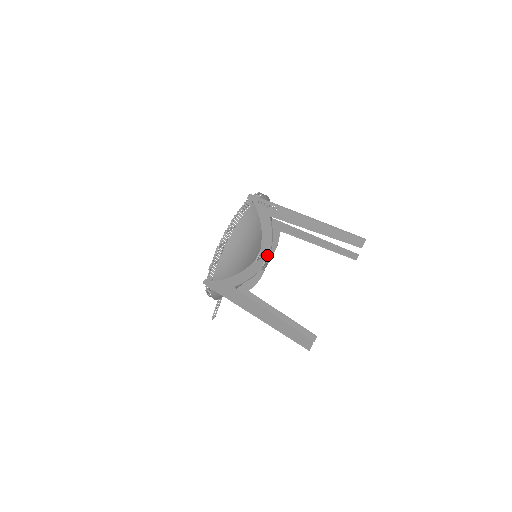
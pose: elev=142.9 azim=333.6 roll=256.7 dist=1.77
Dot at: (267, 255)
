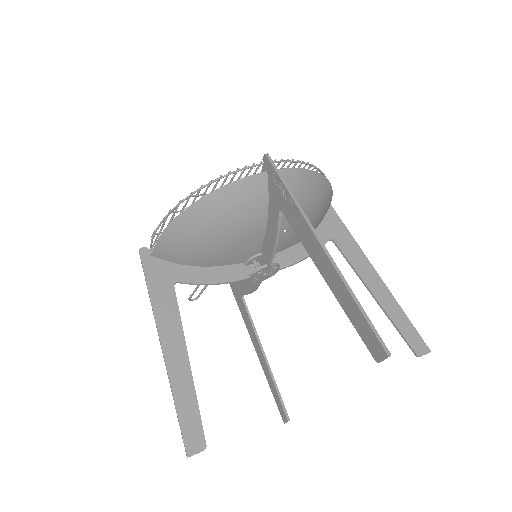
Dot at: (263, 265)
